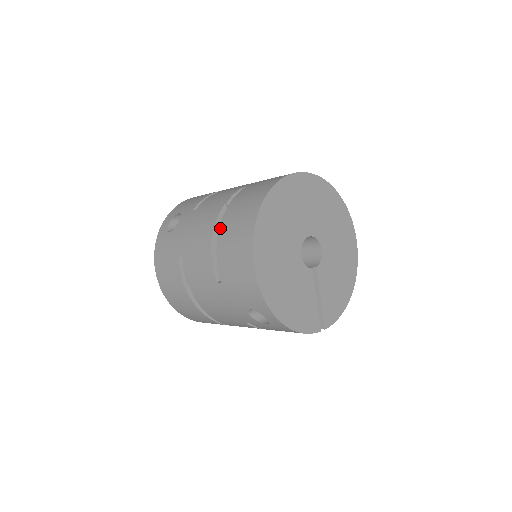
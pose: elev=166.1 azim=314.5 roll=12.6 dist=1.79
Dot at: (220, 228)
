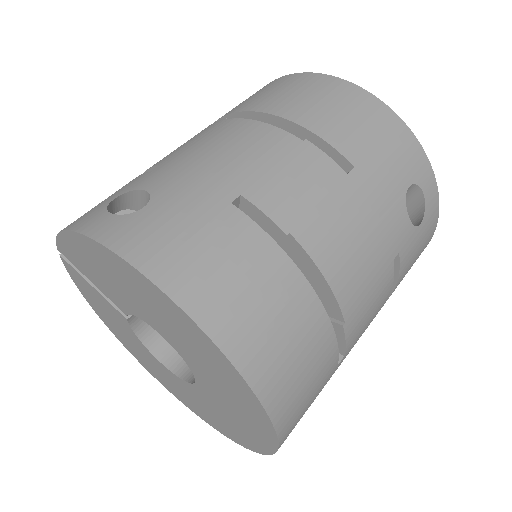
Dot at: (276, 112)
